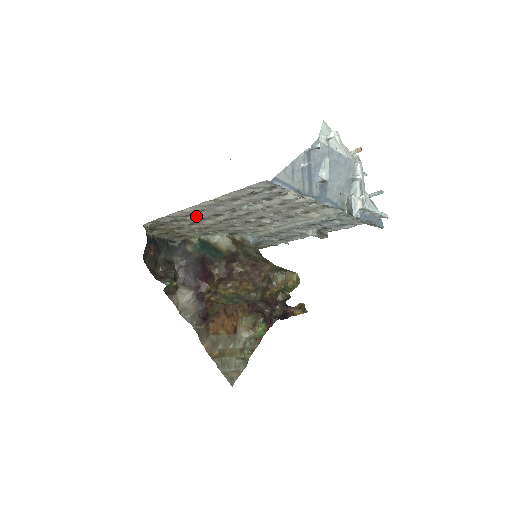
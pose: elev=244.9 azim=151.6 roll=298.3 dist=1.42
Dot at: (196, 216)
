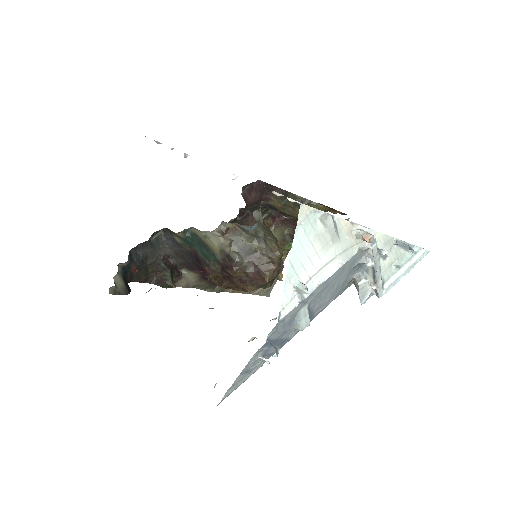
Dot at: occluded
